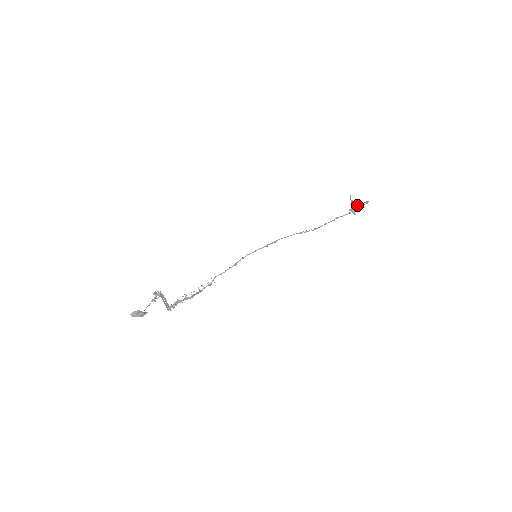
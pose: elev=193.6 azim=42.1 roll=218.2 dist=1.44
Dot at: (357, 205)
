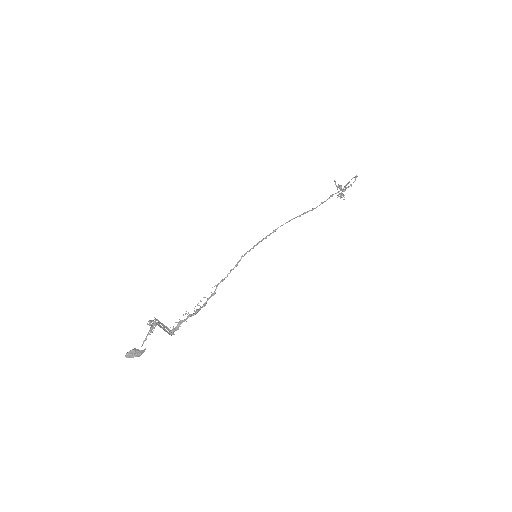
Dot at: (345, 187)
